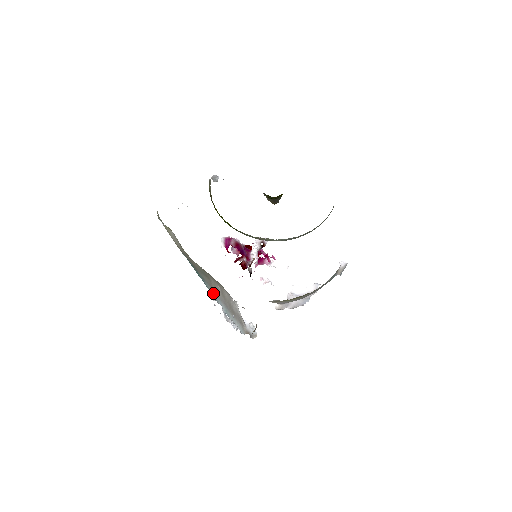
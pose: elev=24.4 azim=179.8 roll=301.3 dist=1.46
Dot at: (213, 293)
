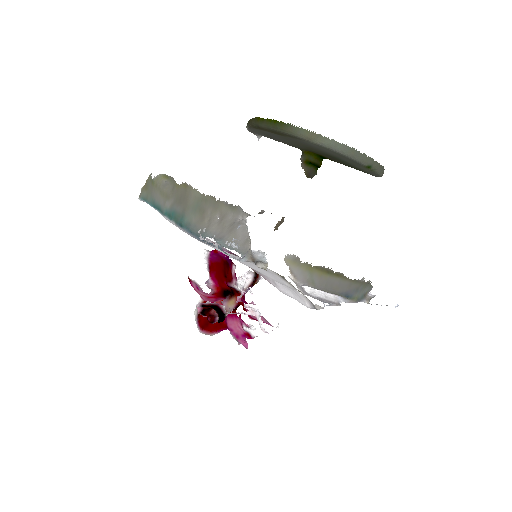
Dot at: (200, 233)
